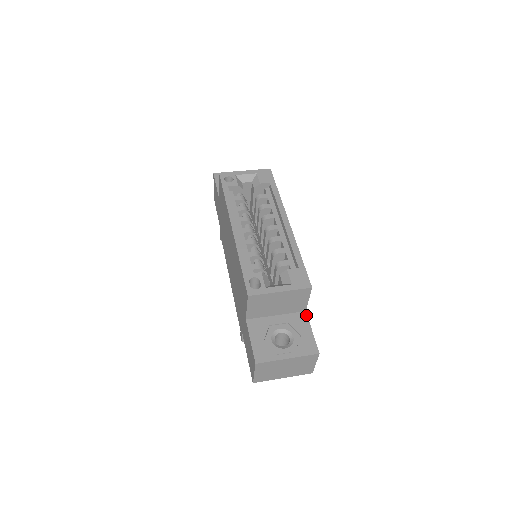
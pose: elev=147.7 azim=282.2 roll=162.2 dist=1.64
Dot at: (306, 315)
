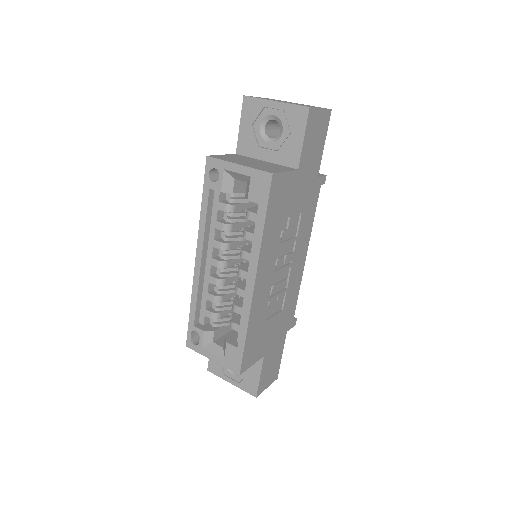
Dot at: (262, 360)
